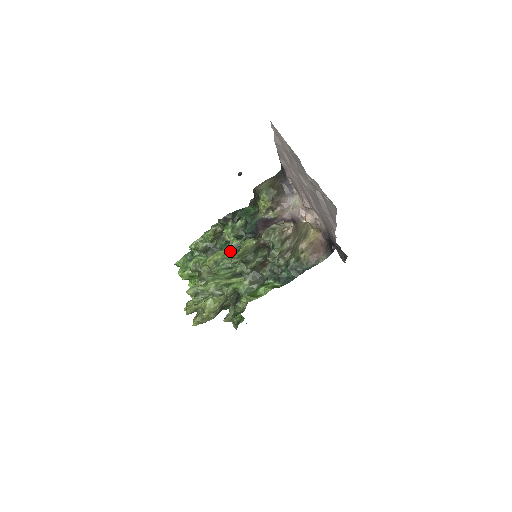
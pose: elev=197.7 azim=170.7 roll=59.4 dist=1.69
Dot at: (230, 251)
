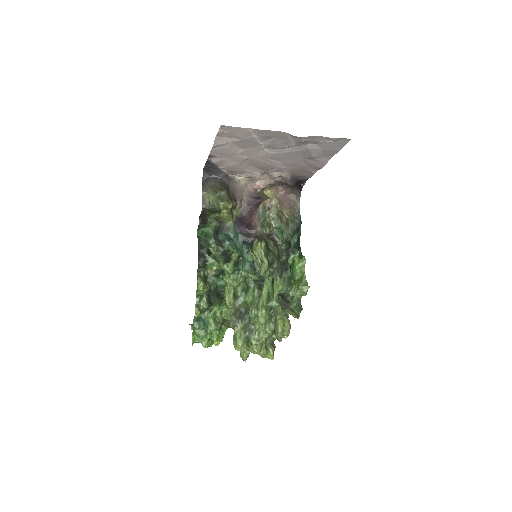
Dot at: (232, 277)
